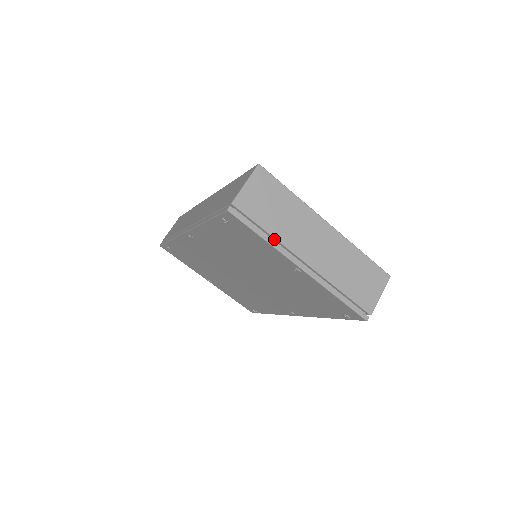
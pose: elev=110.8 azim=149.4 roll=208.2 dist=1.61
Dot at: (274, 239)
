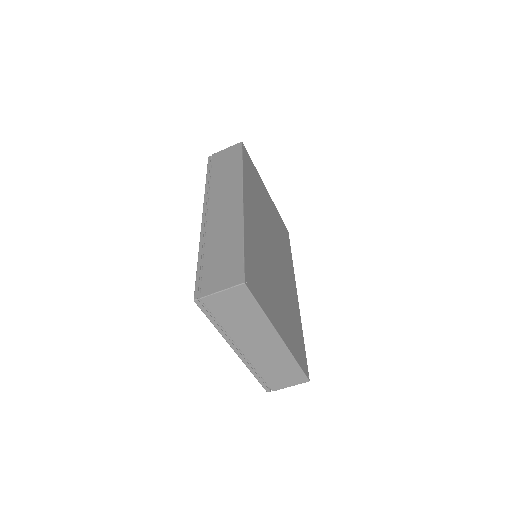
Dot at: (224, 328)
